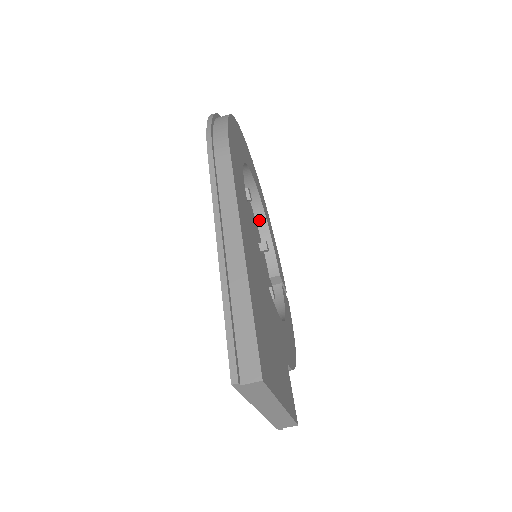
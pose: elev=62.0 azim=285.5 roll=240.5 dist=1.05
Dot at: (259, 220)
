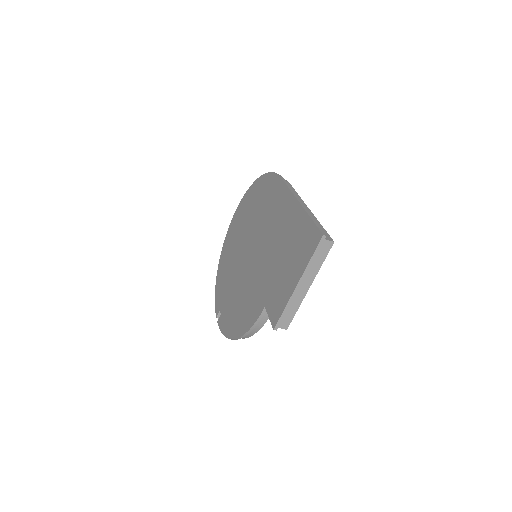
Dot at: occluded
